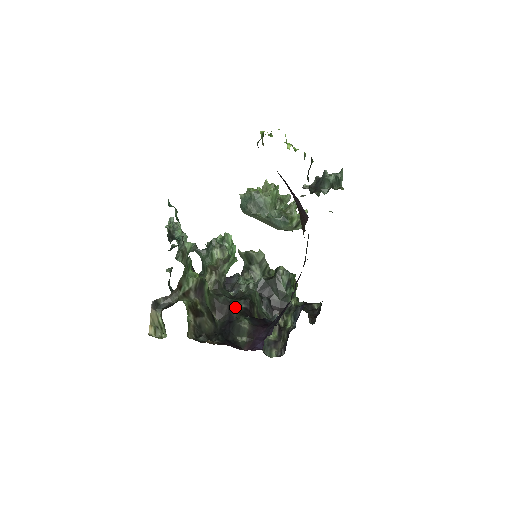
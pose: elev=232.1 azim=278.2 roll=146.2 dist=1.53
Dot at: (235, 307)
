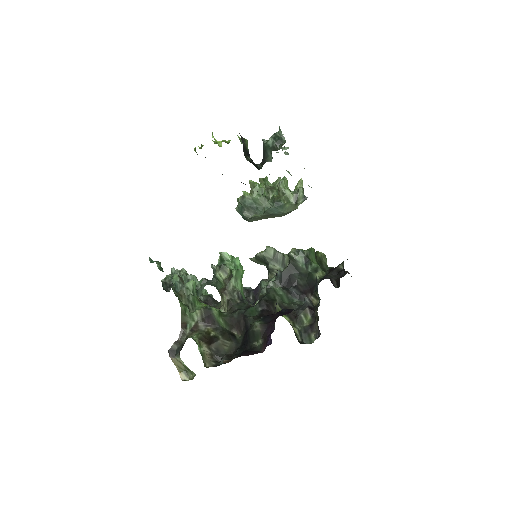
Dot at: (250, 315)
